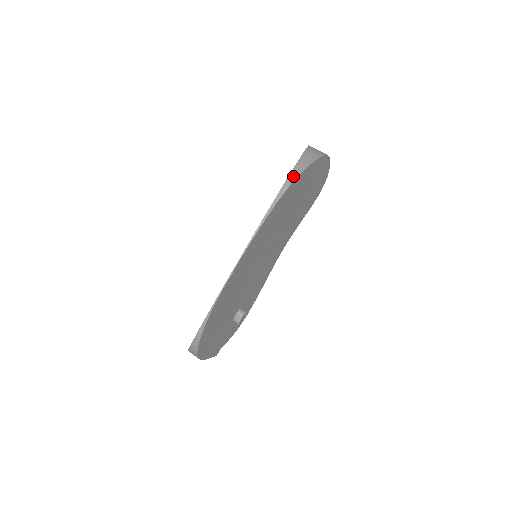
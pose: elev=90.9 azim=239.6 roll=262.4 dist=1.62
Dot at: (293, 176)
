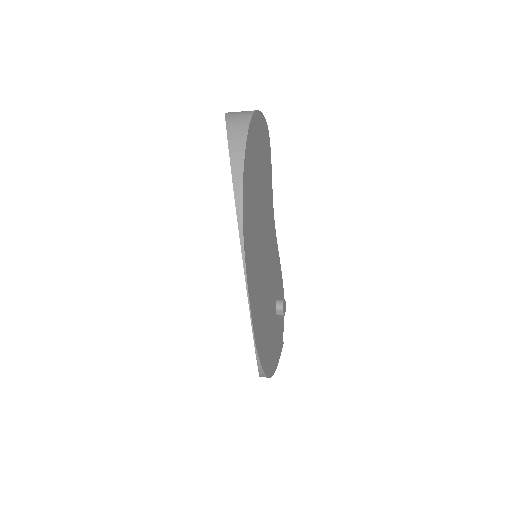
Dot at: (238, 185)
